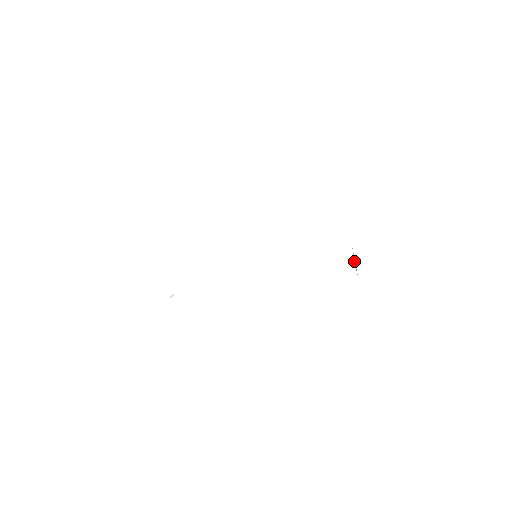
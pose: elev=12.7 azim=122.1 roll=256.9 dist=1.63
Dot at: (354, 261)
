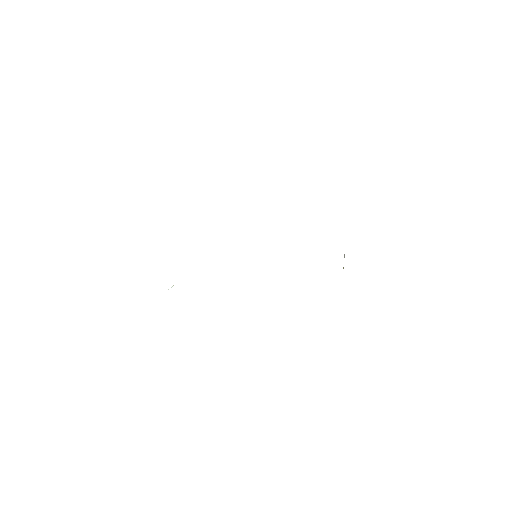
Dot at: occluded
